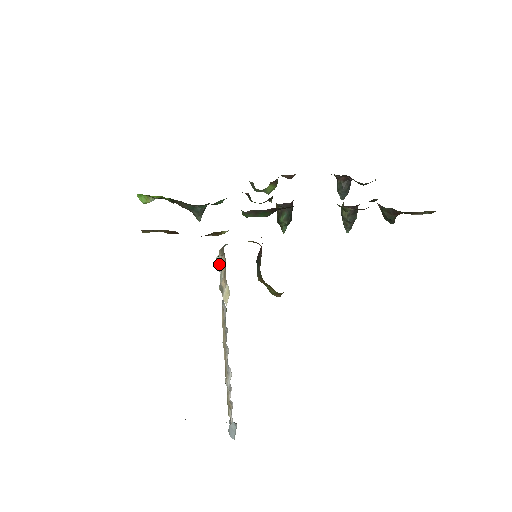
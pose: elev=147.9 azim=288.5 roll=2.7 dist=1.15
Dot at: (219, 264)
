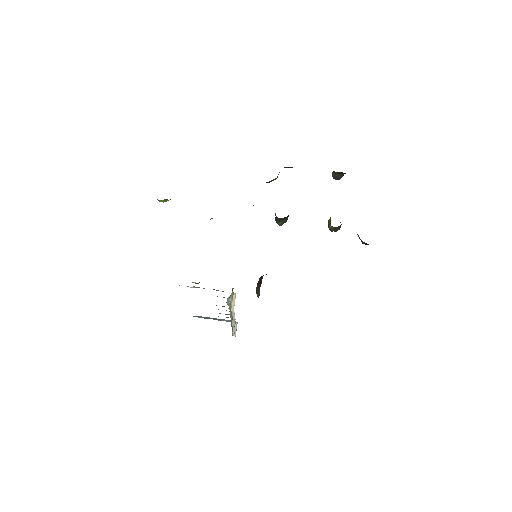
Dot at: (229, 298)
